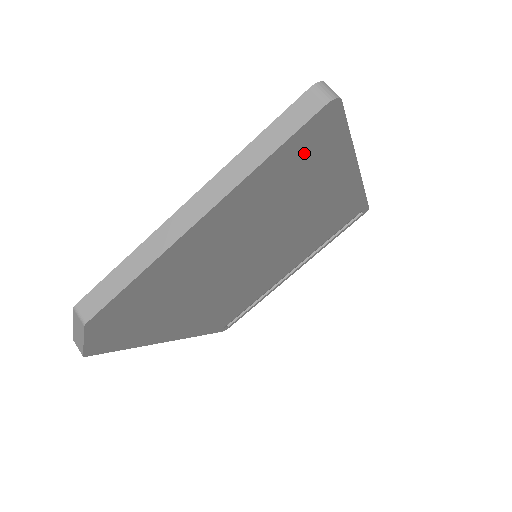
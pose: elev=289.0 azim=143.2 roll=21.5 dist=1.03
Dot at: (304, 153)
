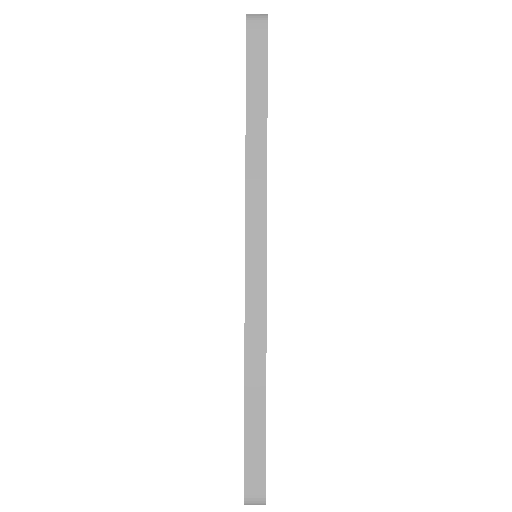
Dot at: occluded
